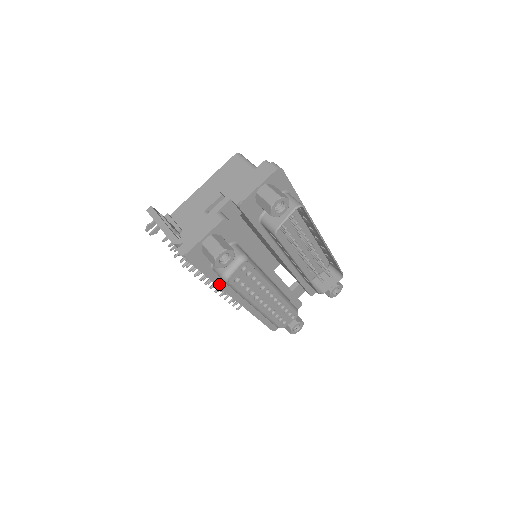
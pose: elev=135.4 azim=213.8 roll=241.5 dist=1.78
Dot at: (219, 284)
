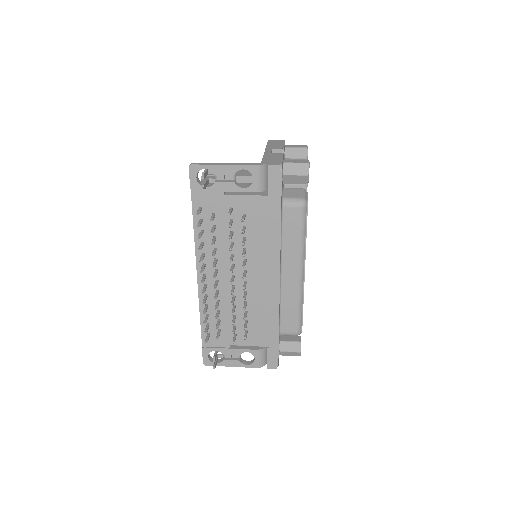
Dot at: (280, 235)
